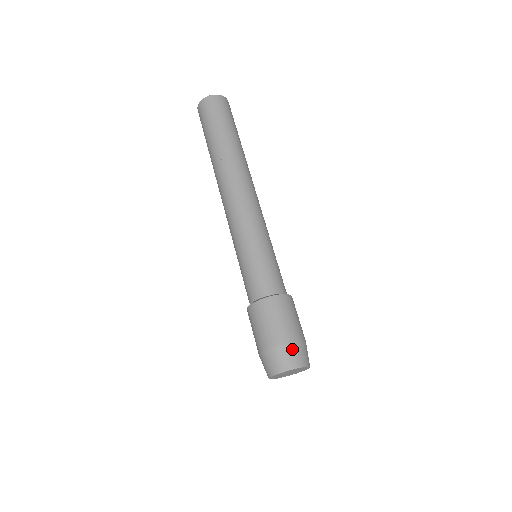
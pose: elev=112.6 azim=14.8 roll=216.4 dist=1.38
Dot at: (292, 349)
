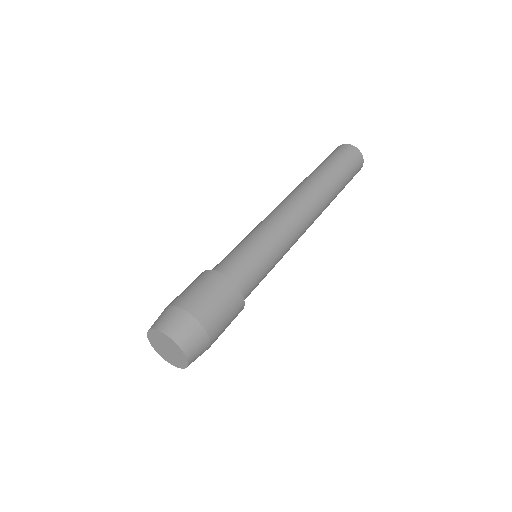
Dot at: (183, 318)
